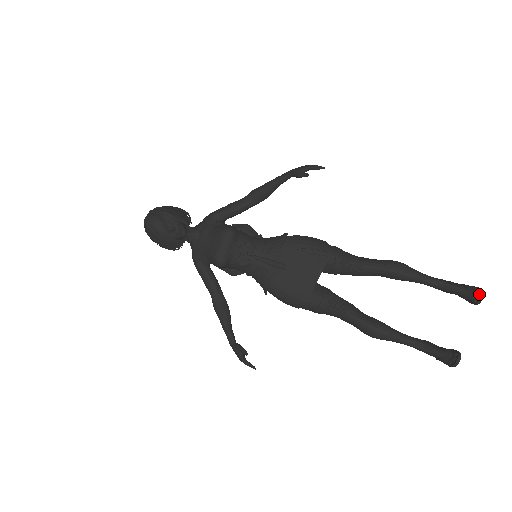
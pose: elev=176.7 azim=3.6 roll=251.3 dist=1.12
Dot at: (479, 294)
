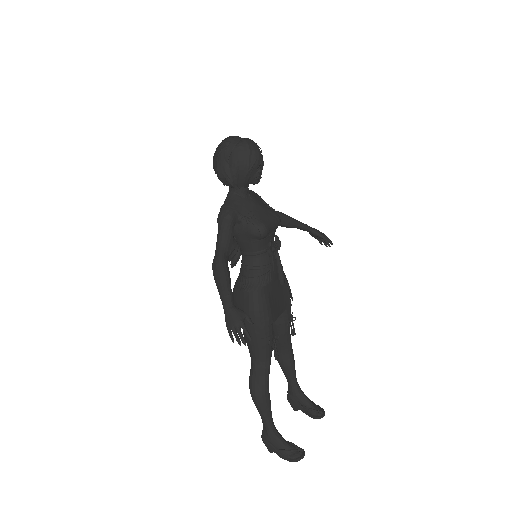
Dot at: (324, 411)
